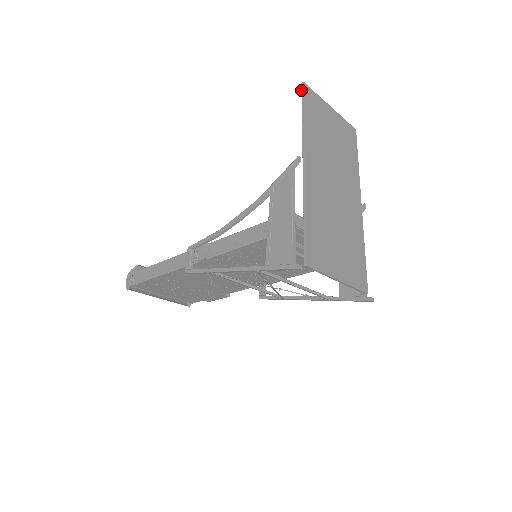
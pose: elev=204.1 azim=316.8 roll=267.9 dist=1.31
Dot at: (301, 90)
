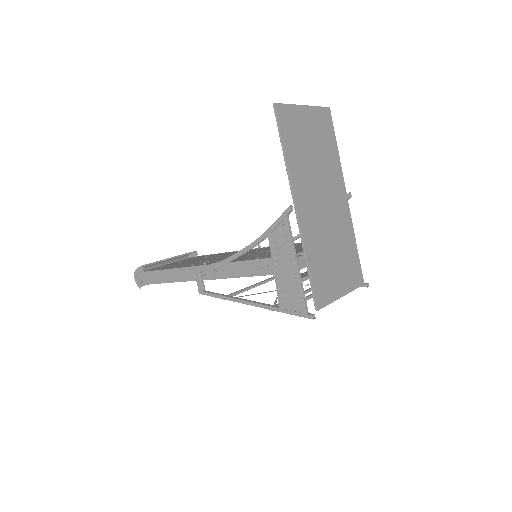
Dot at: occluded
